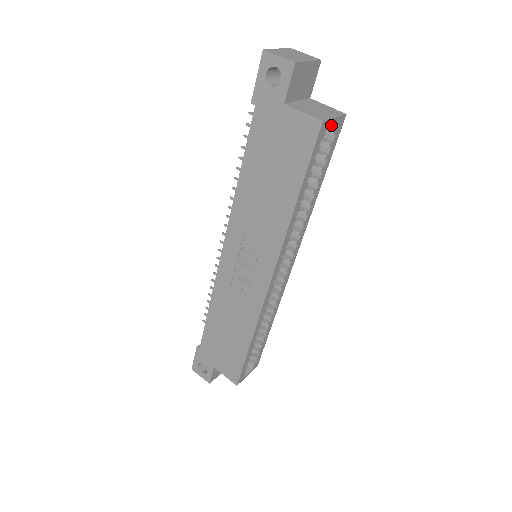
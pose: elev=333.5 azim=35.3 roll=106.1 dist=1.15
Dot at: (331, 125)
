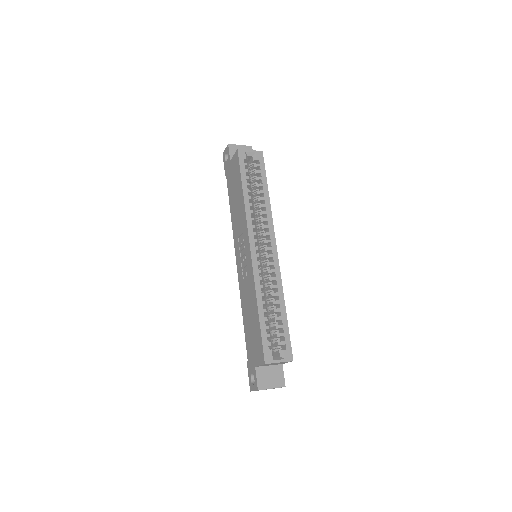
Dot at: (253, 156)
